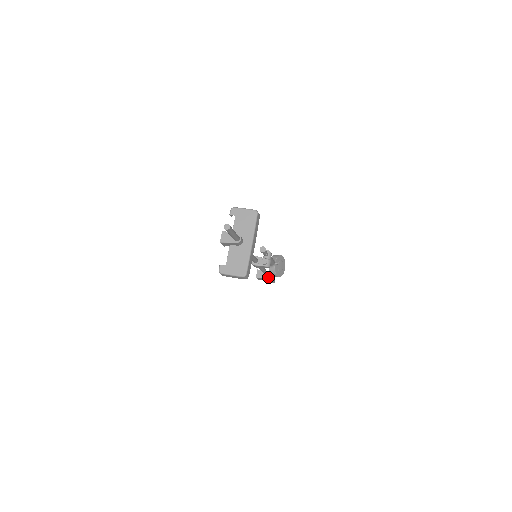
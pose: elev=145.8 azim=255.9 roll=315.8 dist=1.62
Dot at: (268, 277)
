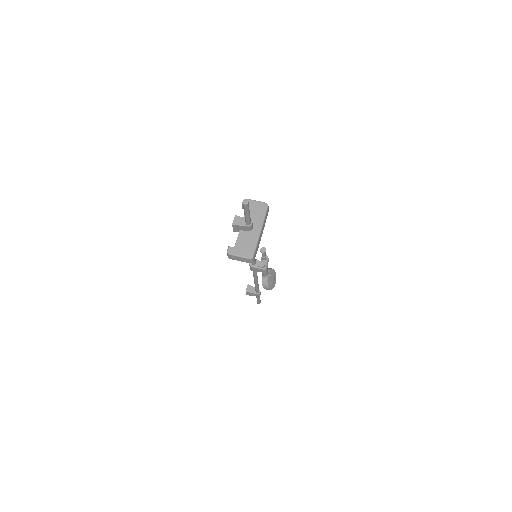
Dot at: (257, 292)
